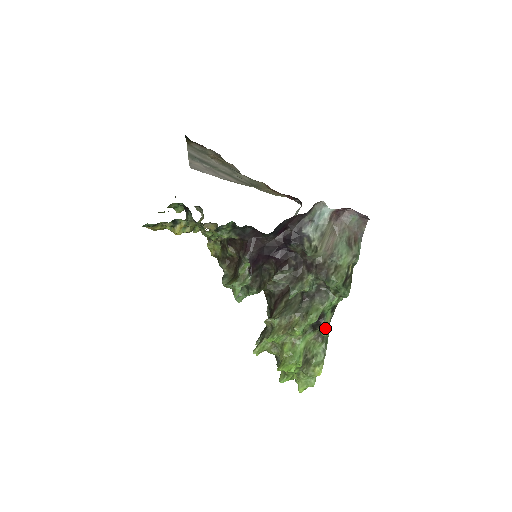
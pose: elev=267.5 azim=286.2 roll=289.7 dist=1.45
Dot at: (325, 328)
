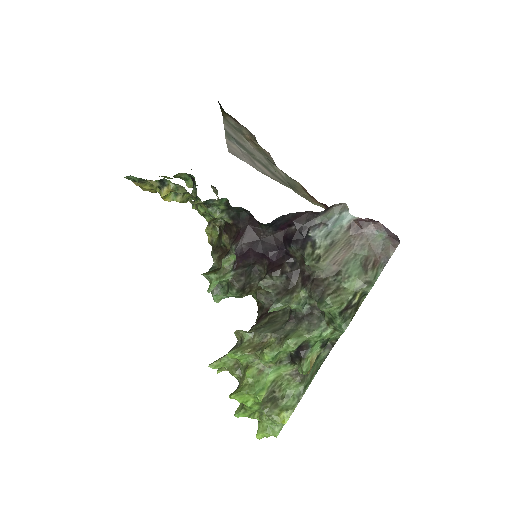
Dot at: (304, 363)
